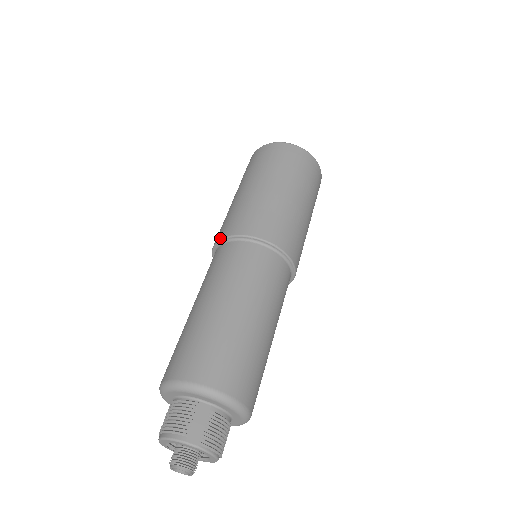
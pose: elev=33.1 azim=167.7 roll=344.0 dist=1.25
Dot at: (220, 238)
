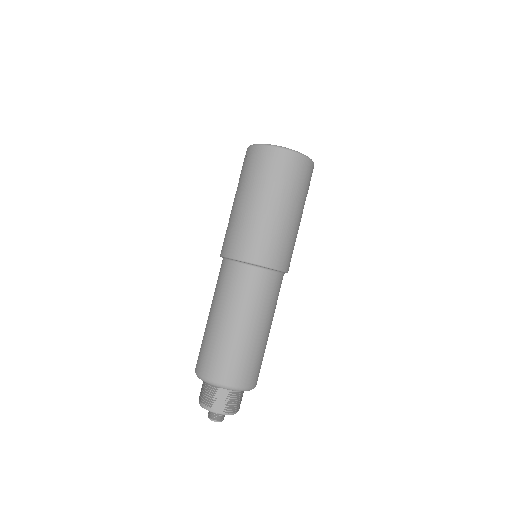
Dot at: (223, 255)
